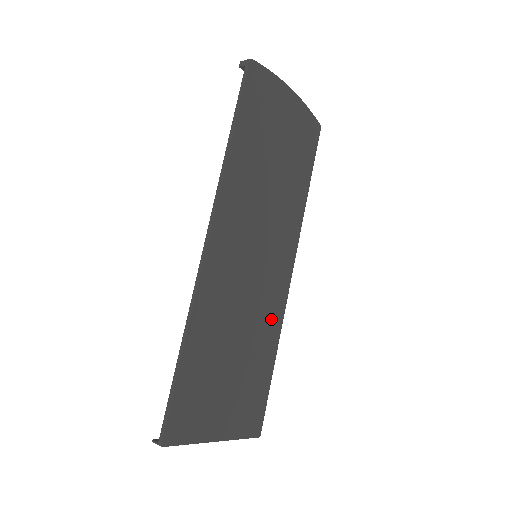
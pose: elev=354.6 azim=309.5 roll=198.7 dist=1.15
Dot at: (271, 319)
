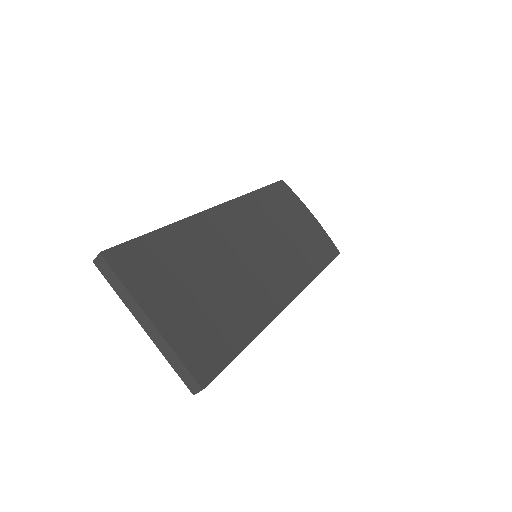
Dot at: (257, 305)
